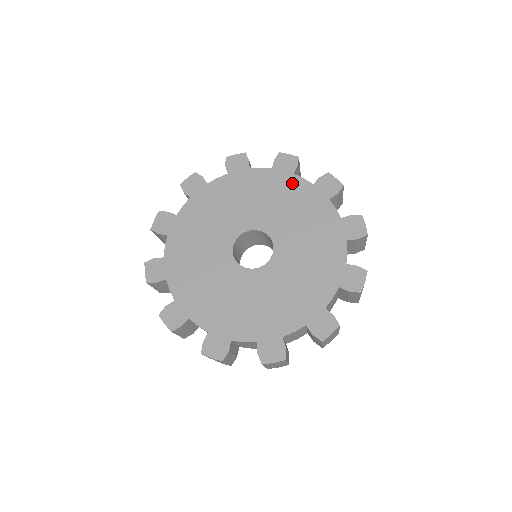
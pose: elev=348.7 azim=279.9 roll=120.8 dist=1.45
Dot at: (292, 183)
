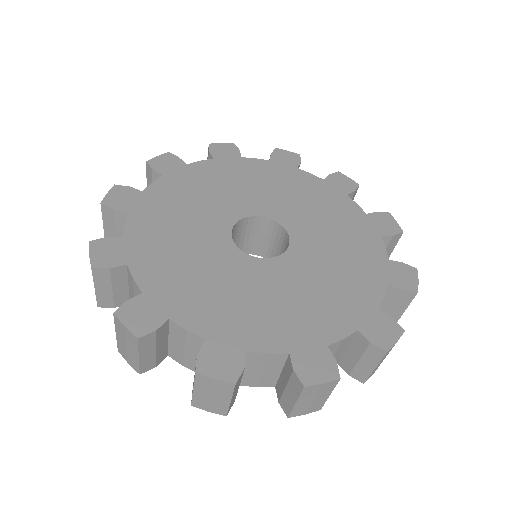
Dot at: (298, 176)
